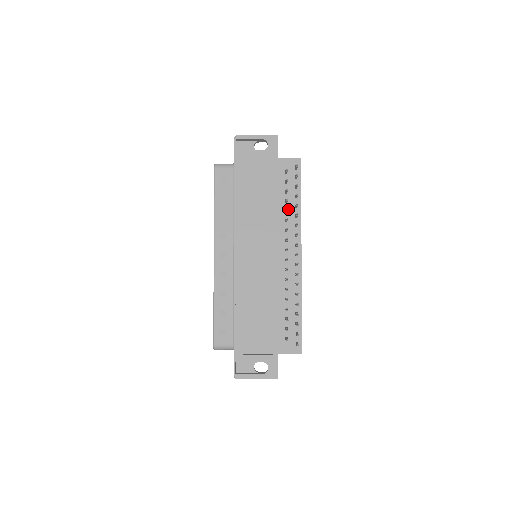
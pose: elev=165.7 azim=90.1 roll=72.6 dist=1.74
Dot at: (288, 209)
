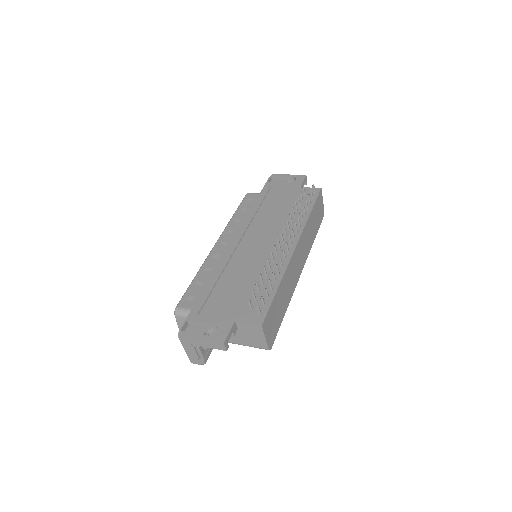
Dot at: (297, 216)
